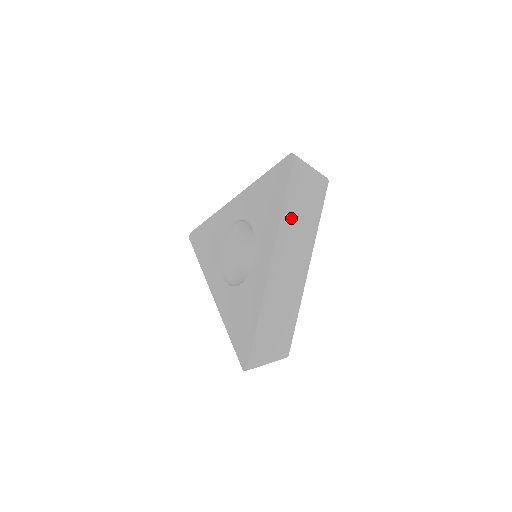
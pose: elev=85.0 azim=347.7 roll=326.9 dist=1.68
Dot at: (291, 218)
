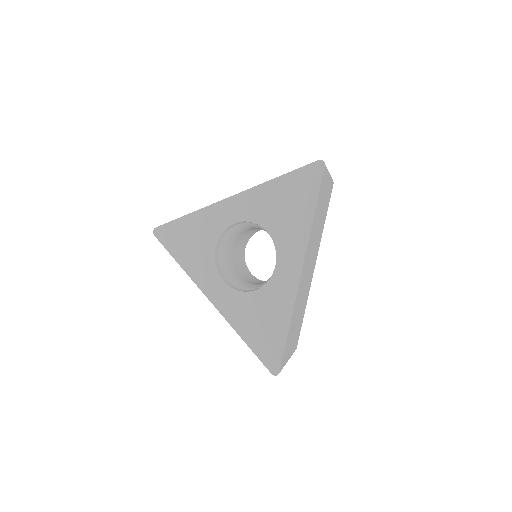
Dot at: (315, 224)
